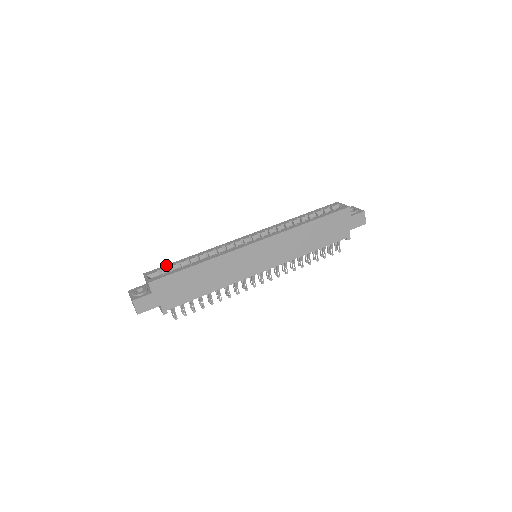
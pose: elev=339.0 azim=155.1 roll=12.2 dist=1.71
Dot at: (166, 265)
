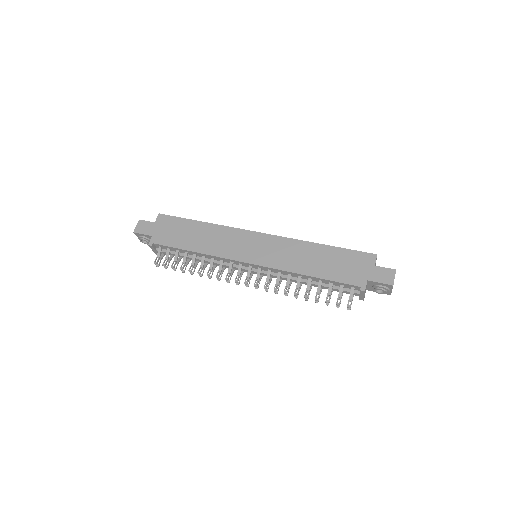
Dot at: occluded
